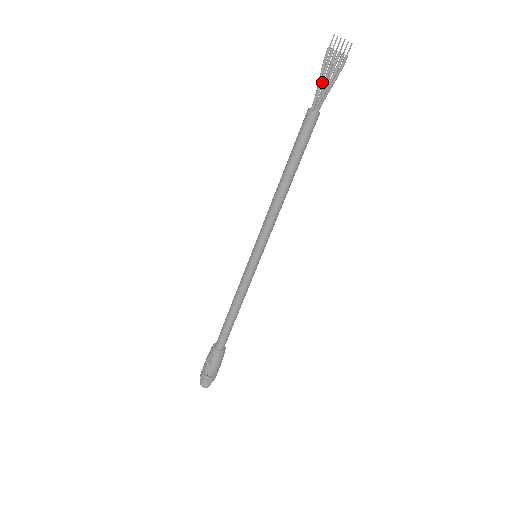
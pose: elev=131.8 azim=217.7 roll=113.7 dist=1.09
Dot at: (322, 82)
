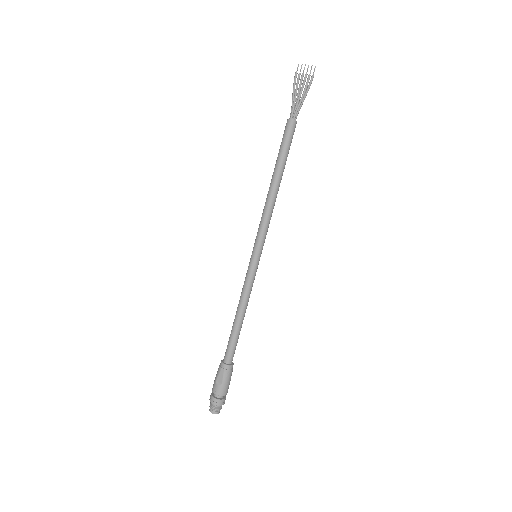
Dot at: (296, 98)
